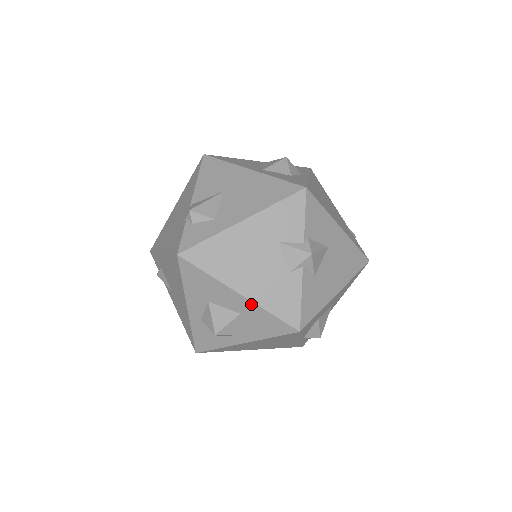
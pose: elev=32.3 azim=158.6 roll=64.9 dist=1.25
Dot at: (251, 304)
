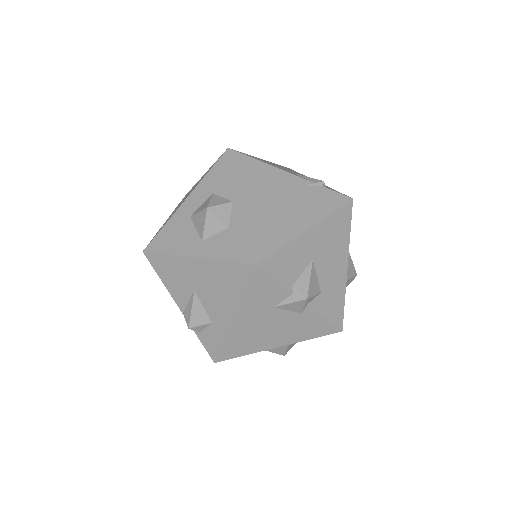
Dot at: (292, 343)
